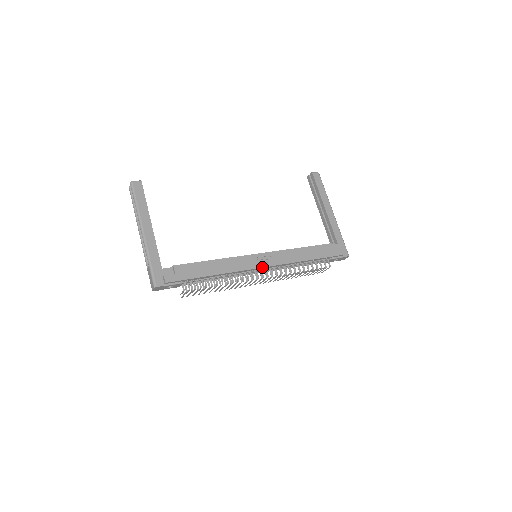
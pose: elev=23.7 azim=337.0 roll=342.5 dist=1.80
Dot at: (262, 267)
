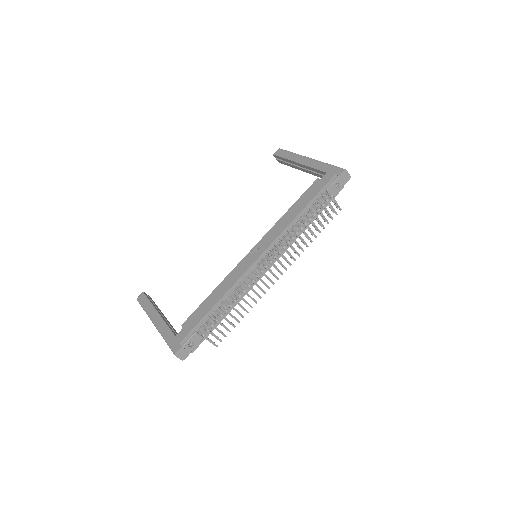
Dot at: (257, 258)
